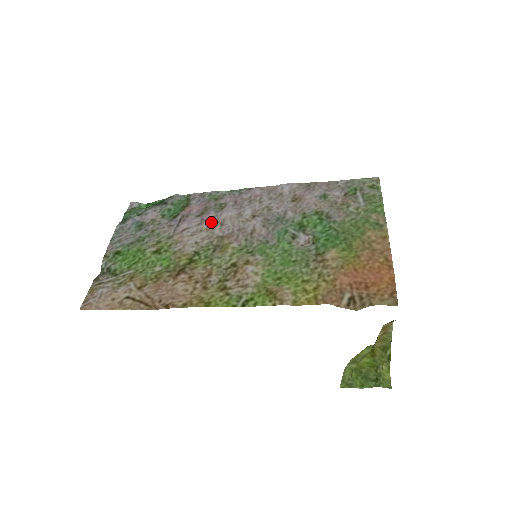
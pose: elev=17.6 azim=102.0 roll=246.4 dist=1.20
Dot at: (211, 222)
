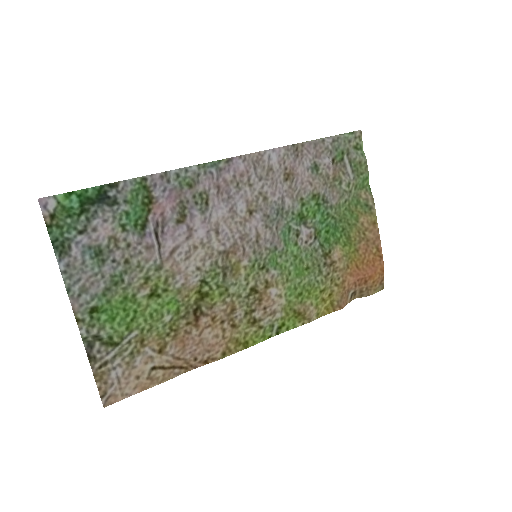
Dot at: (203, 231)
